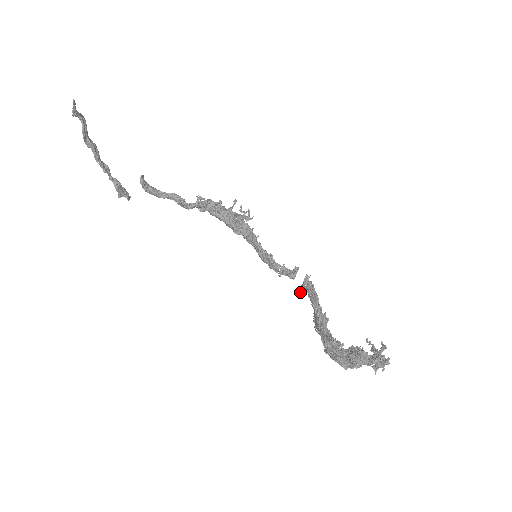
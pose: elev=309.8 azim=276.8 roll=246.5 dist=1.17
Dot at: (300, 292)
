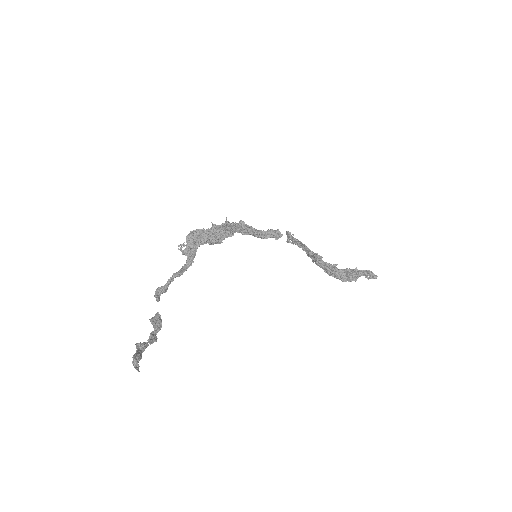
Dot at: occluded
